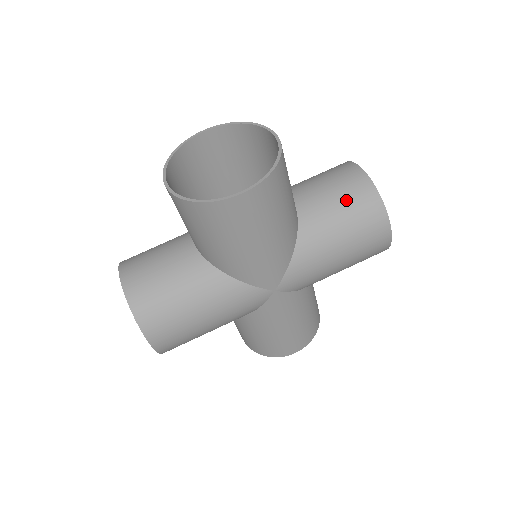
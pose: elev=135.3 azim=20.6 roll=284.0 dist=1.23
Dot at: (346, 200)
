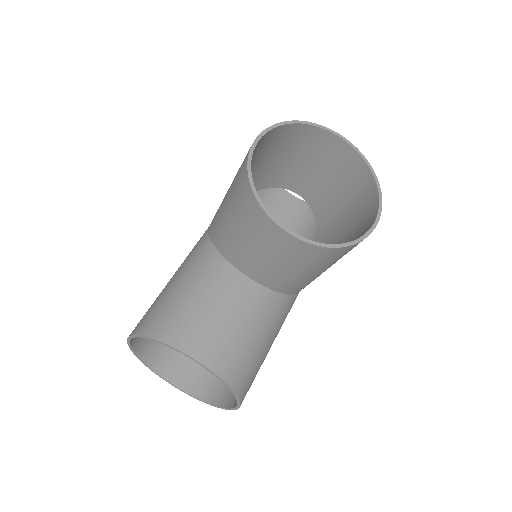
Dot at: occluded
